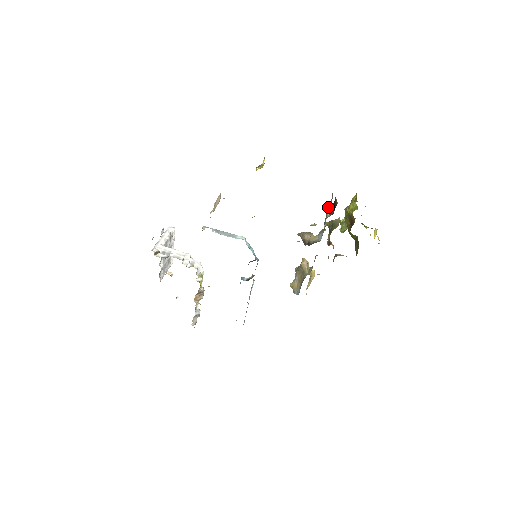
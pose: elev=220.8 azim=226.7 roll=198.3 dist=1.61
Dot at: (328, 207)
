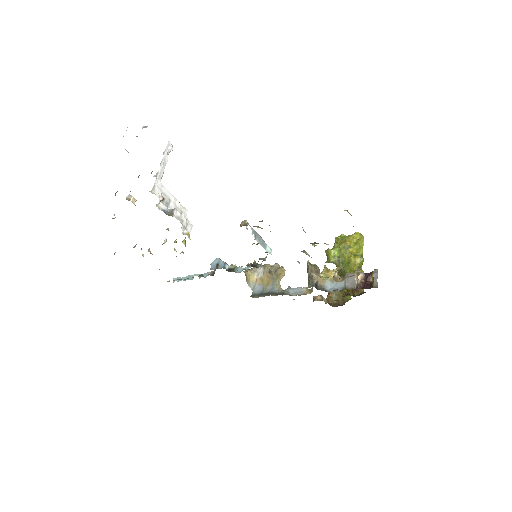
Dot at: (359, 273)
